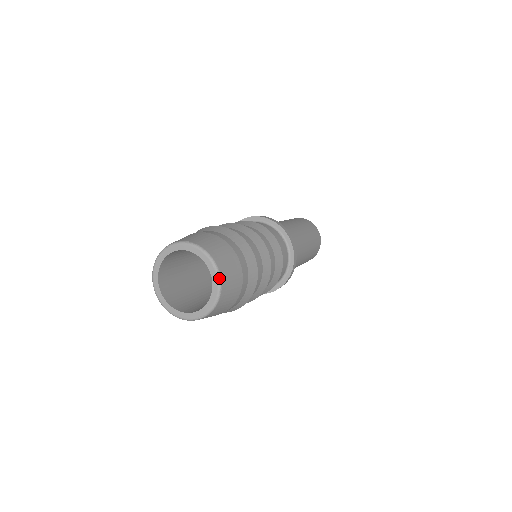
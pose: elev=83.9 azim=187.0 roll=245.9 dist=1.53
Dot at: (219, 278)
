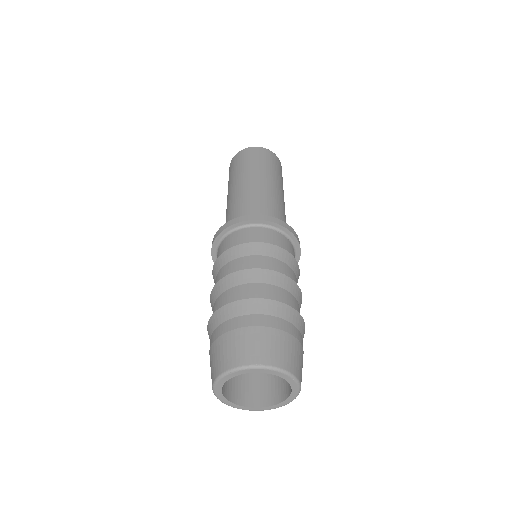
Dot at: (299, 384)
